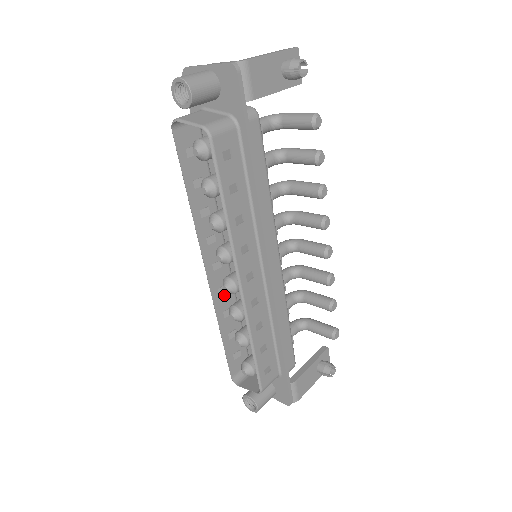
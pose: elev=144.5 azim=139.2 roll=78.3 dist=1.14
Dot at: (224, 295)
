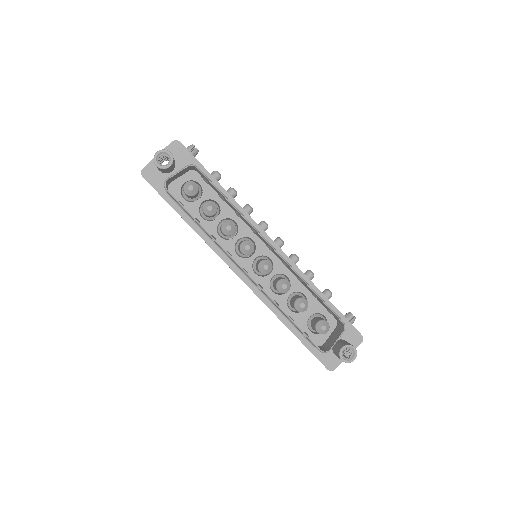
Dot at: occluded
